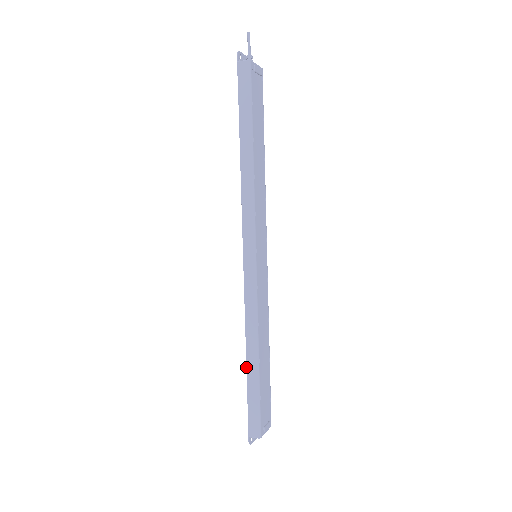
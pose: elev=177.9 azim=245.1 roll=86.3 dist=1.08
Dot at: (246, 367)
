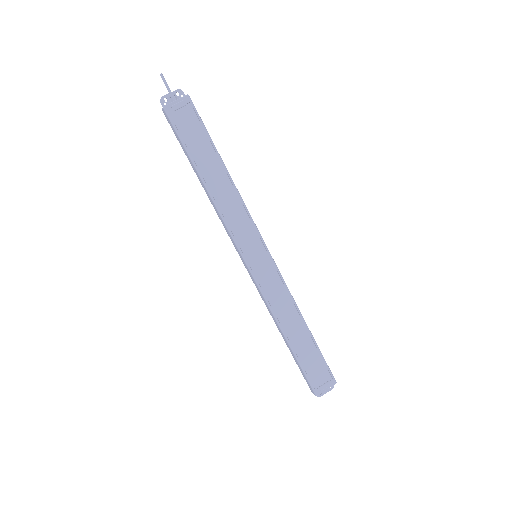
Dot at: occluded
